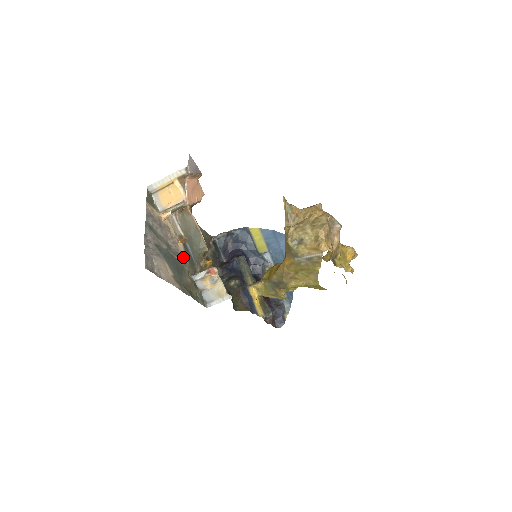
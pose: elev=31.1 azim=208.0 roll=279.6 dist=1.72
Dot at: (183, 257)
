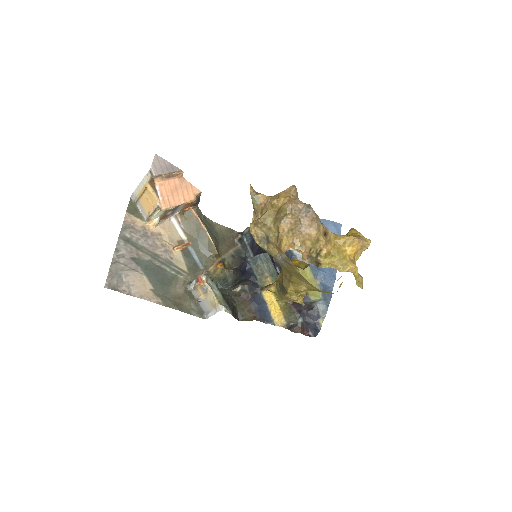
Dot at: (179, 265)
